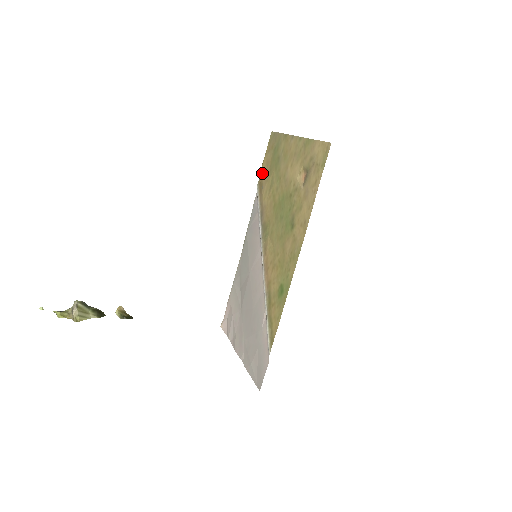
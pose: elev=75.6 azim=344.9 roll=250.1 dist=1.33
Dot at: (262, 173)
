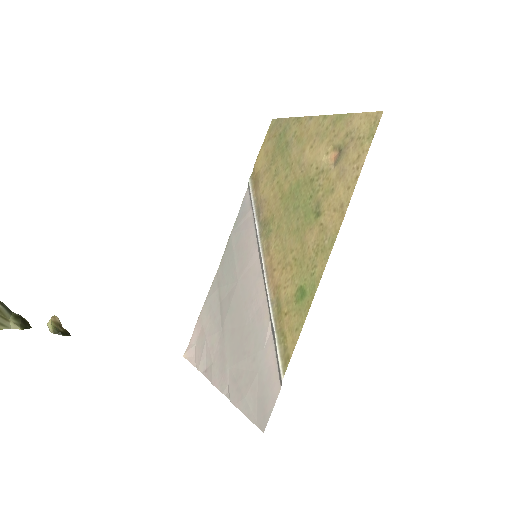
Dot at: (258, 164)
